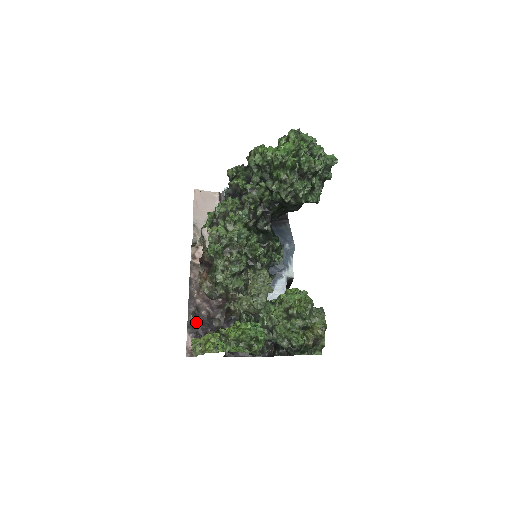
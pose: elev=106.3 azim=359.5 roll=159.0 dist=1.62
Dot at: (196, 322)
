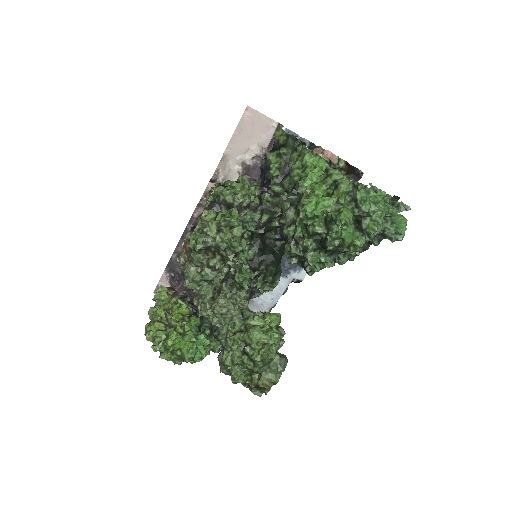
Dot at: occluded
